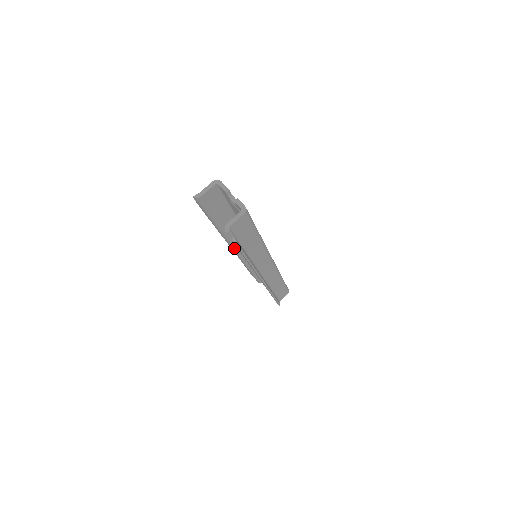
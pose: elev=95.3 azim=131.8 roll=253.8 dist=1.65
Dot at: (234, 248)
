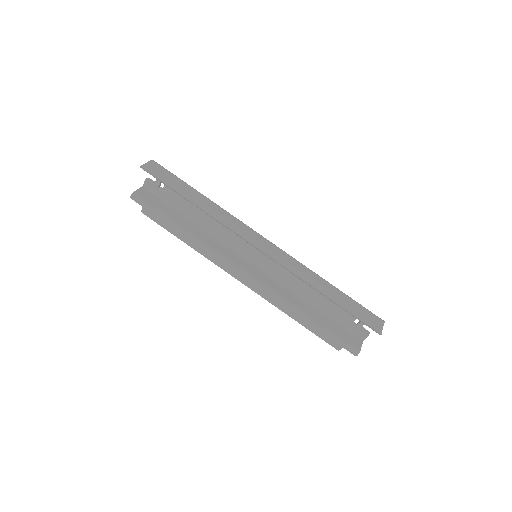
Dot at: (233, 266)
